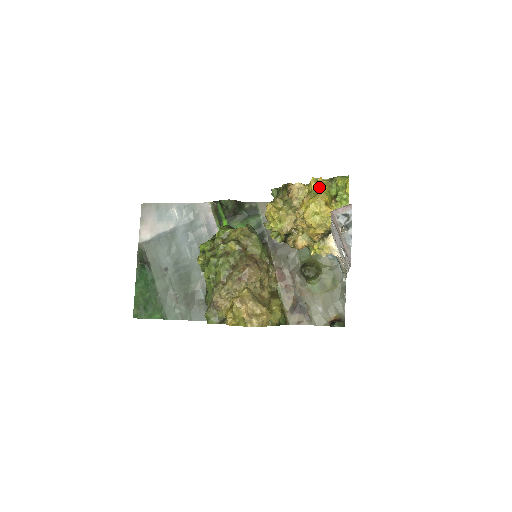
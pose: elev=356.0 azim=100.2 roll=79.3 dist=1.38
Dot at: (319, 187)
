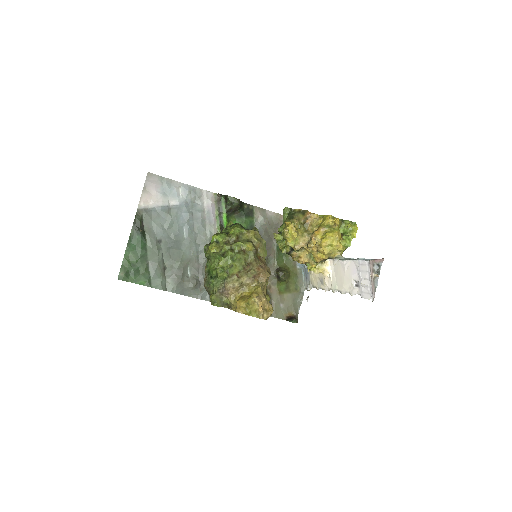
Dot at: (334, 224)
